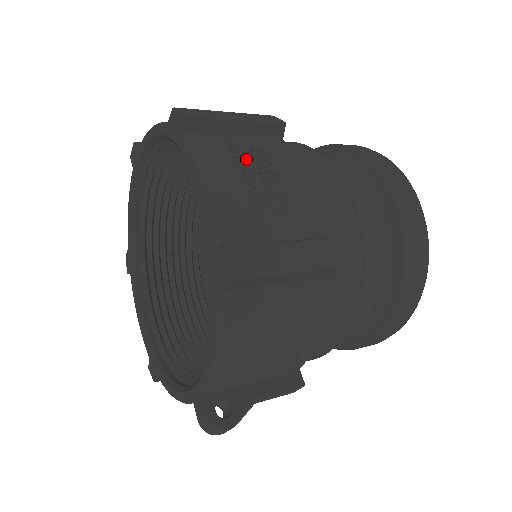
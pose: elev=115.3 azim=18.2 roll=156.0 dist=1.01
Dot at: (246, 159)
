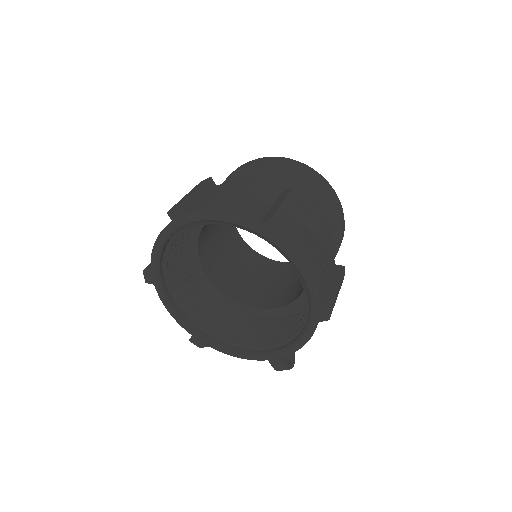
Dot at: (309, 242)
